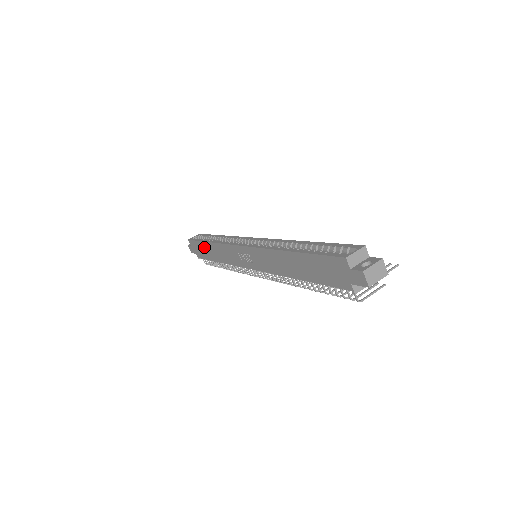
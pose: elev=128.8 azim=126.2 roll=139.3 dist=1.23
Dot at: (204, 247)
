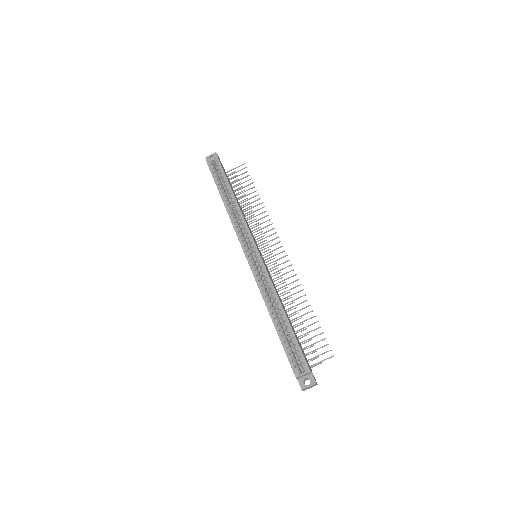
Dot at: occluded
